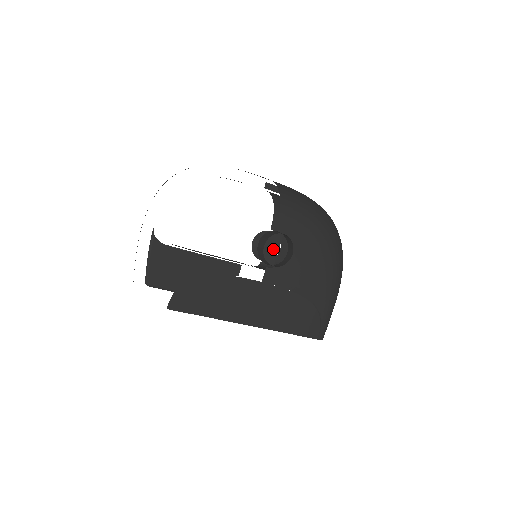
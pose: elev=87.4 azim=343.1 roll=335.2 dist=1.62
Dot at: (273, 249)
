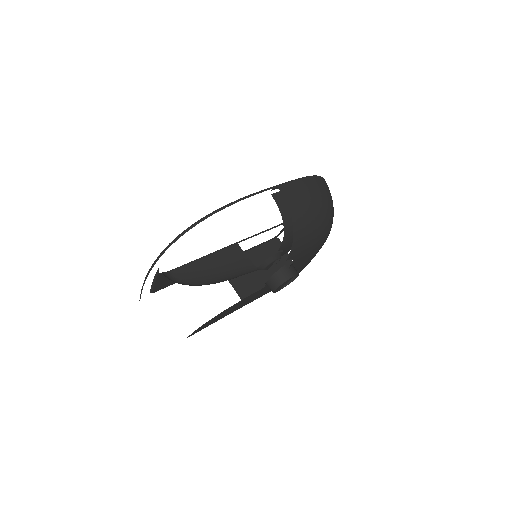
Dot at: (282, 286)
